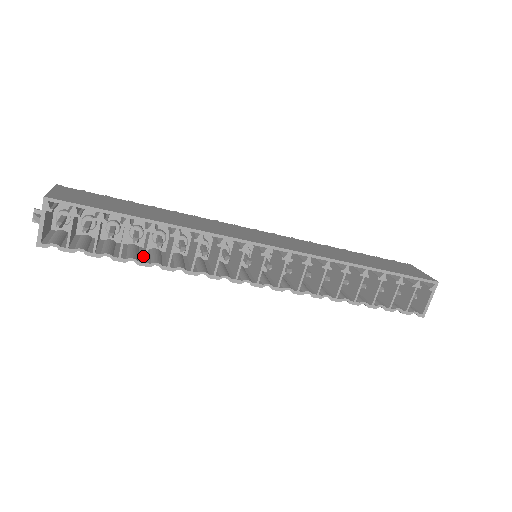
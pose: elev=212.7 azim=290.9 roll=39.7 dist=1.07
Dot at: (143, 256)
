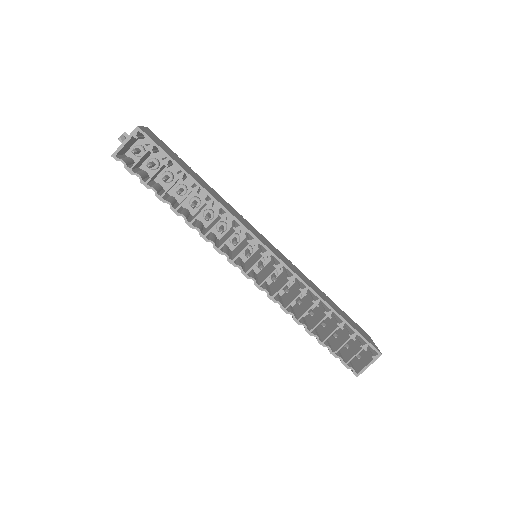
Dot at: occluded
